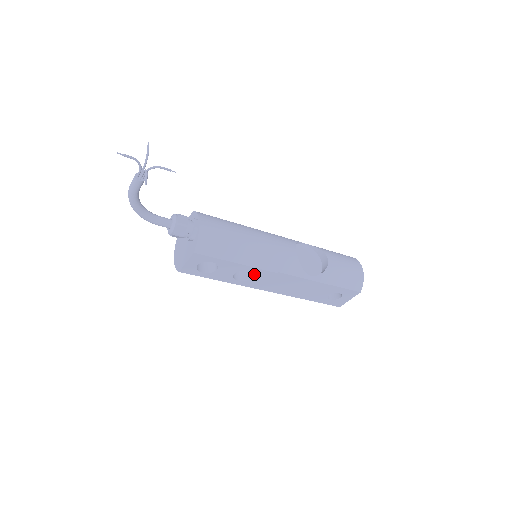
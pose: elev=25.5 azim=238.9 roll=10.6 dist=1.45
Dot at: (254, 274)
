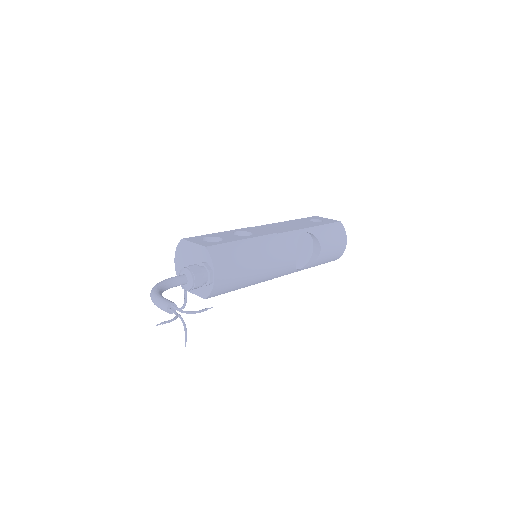
Dot at: occluded
